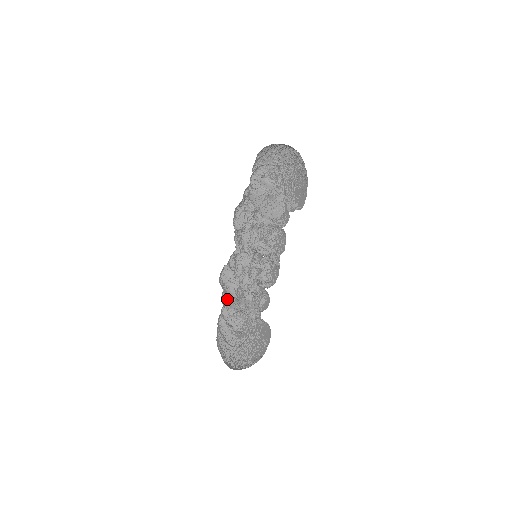
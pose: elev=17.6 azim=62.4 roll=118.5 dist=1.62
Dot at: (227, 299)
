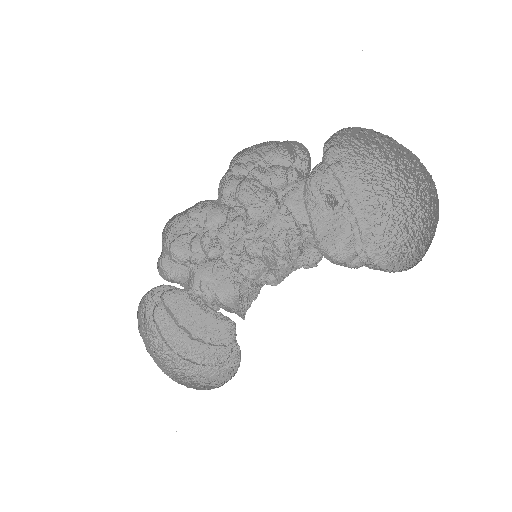
Dot at: (162, 257)
